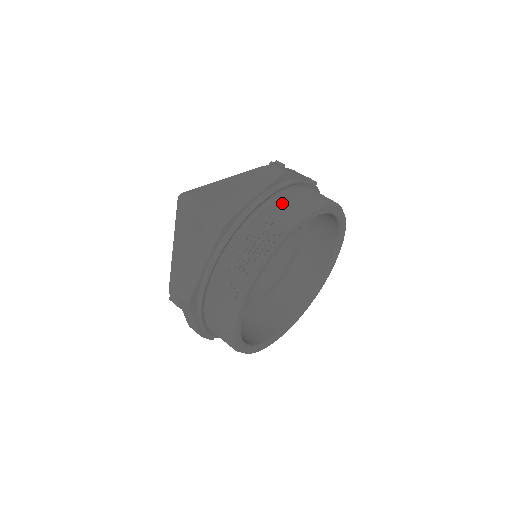
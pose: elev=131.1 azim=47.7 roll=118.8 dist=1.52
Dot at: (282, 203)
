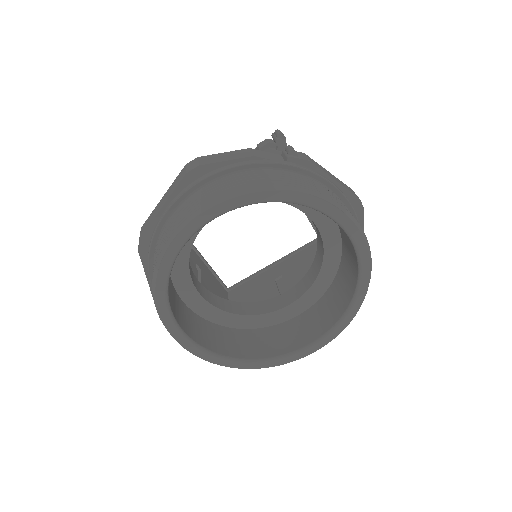
Dot at: (181, 209)
